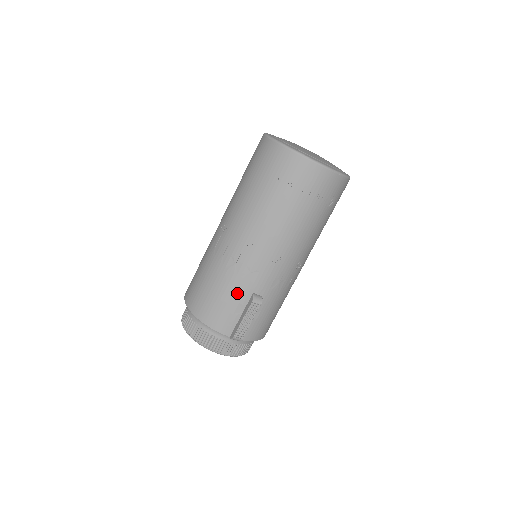
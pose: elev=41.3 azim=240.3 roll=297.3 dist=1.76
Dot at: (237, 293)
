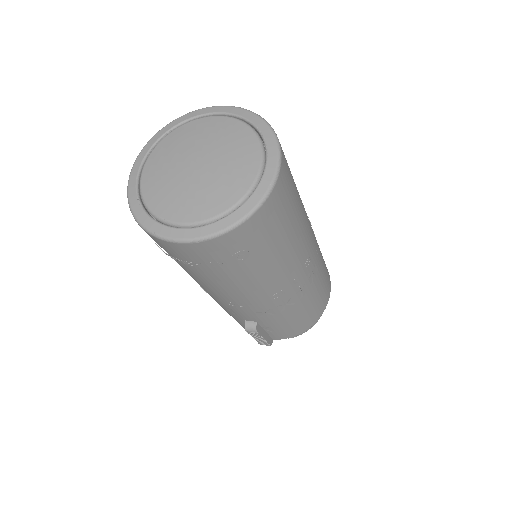
Dot at: (234, 317)
